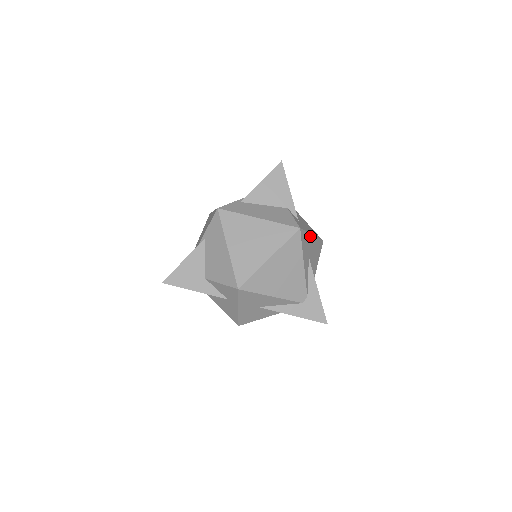
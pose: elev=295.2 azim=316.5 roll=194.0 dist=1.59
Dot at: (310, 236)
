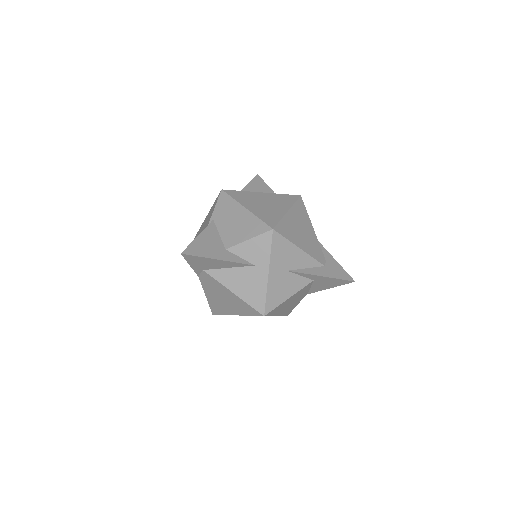
Dot at: occluded
